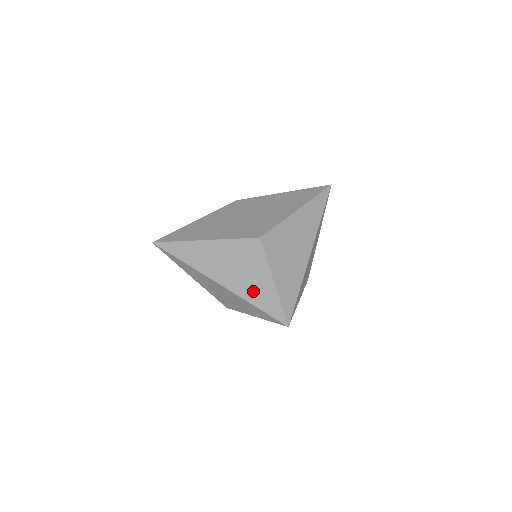
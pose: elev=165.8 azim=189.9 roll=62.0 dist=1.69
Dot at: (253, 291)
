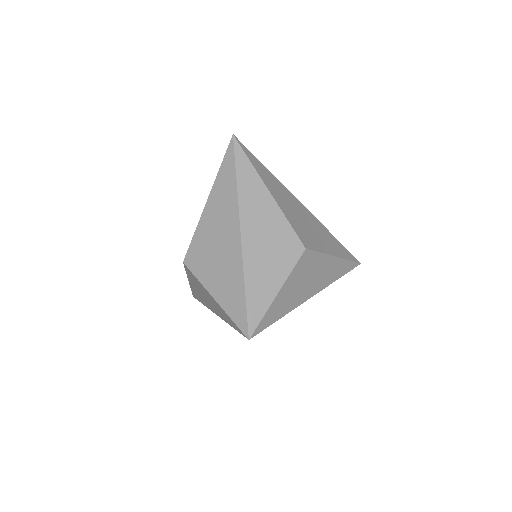
Dot at: (220, 313)
